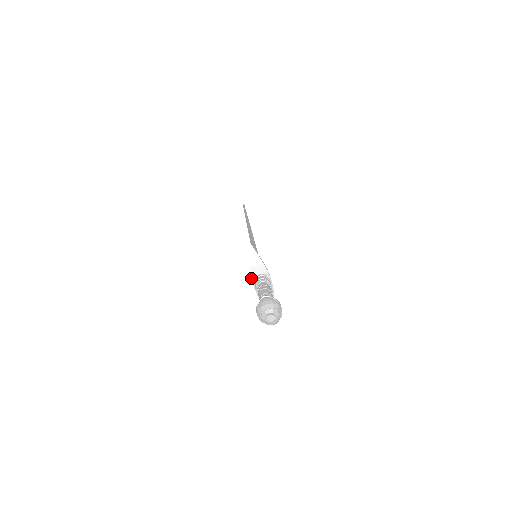
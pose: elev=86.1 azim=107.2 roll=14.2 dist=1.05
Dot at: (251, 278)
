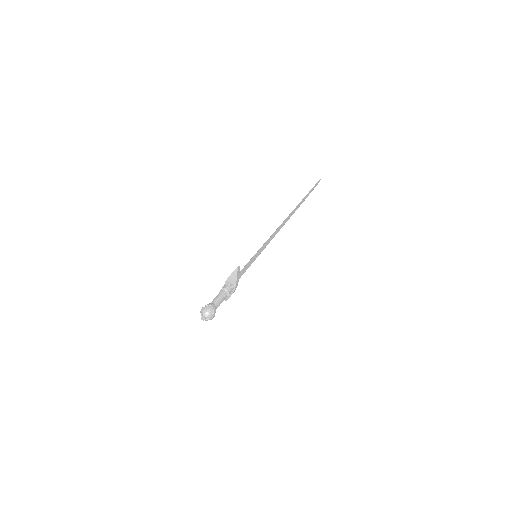
Dot at: (226, 280)
